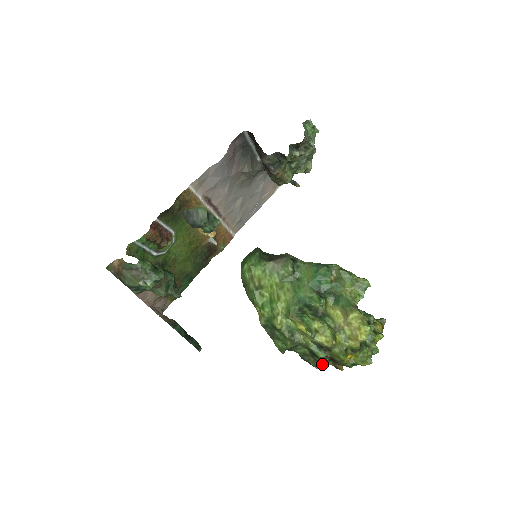
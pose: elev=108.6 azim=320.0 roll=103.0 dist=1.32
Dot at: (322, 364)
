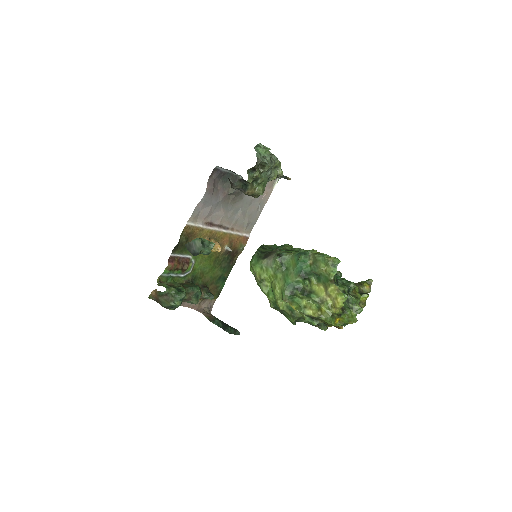
Dot at: (322, 328)
